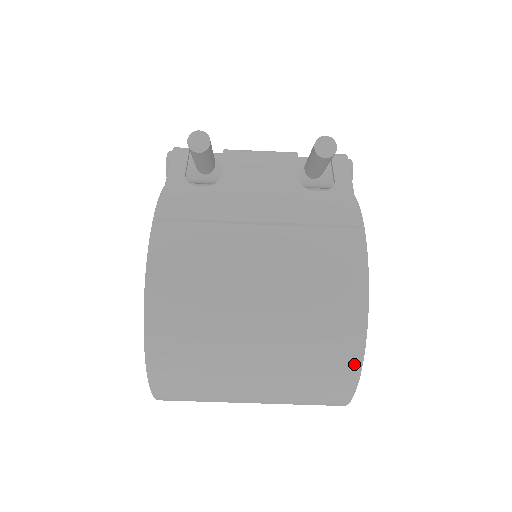
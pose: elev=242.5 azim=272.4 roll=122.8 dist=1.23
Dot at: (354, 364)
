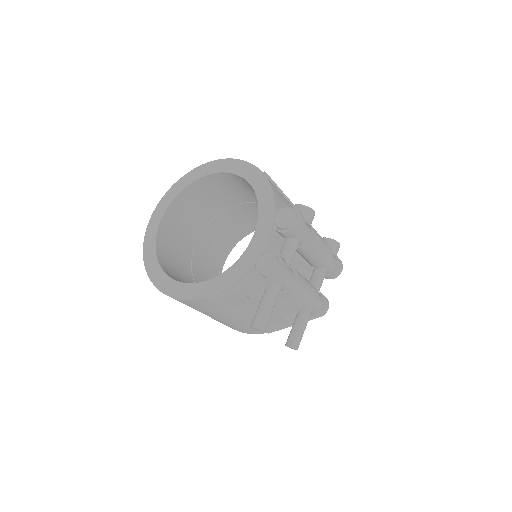
Dot at: occluded
